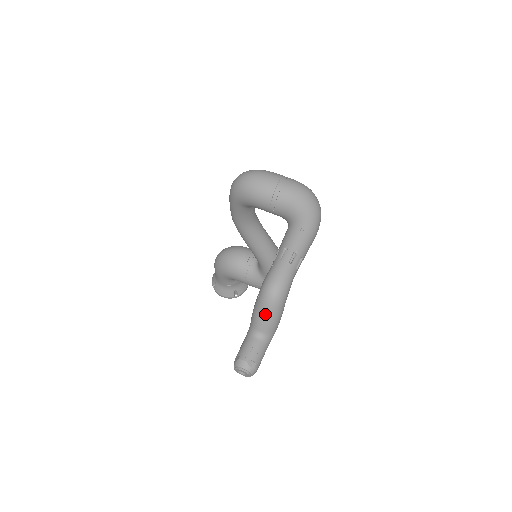
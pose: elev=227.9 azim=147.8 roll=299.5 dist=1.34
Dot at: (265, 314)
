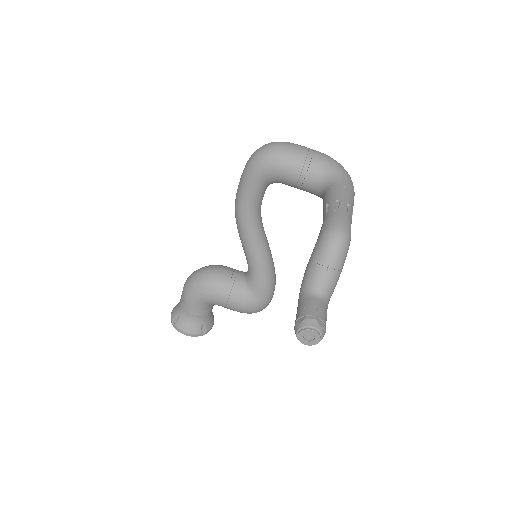
Dot at: (330, 264)
